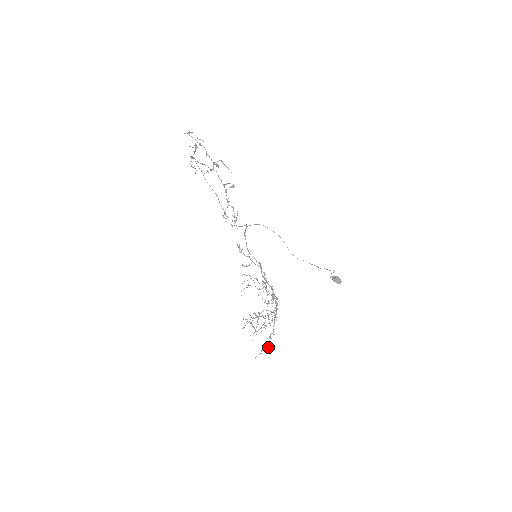
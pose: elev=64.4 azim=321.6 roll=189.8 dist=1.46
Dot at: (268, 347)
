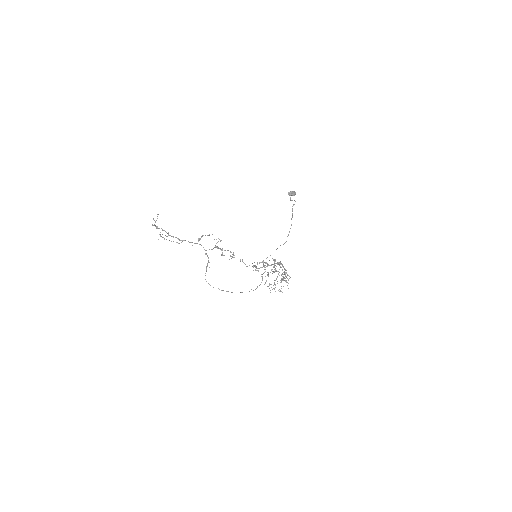
Dot at: occluded
